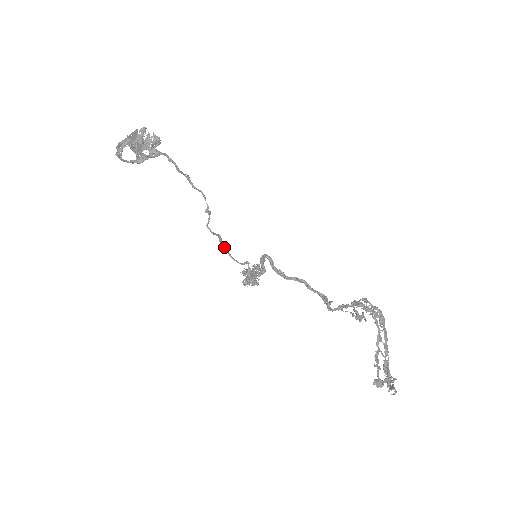
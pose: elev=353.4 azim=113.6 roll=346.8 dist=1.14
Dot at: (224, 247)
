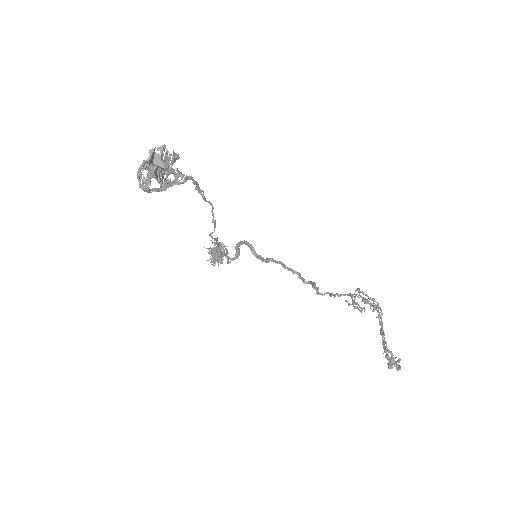
Dot at: occluded
